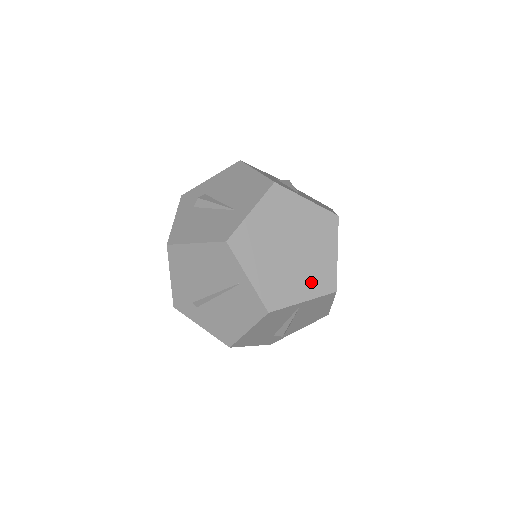
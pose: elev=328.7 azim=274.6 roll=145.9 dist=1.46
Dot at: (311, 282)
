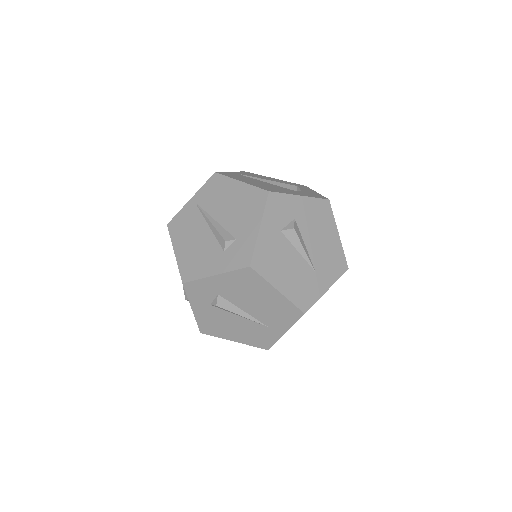
Dot at: occluded
